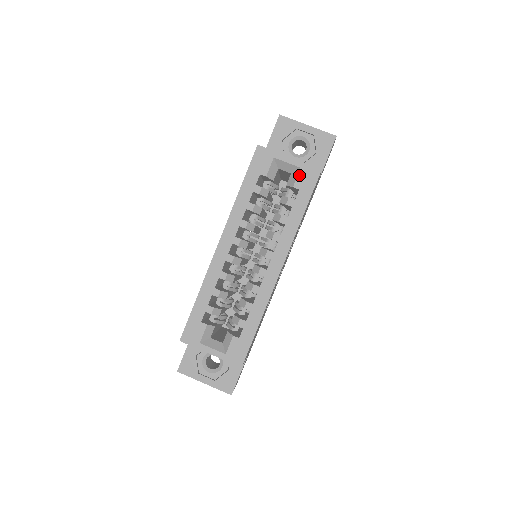
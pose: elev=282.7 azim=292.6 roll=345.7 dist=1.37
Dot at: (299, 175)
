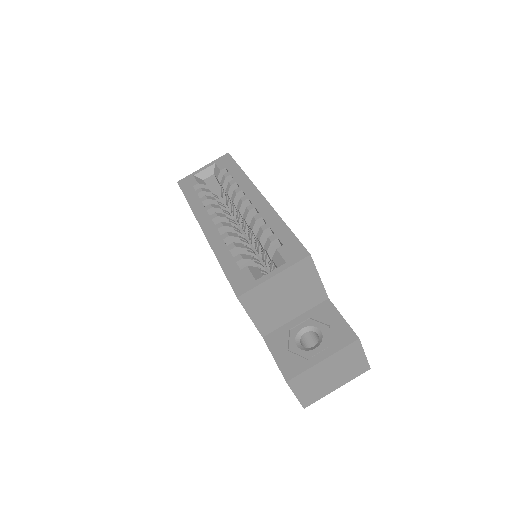
Dot at: (218, 165)
